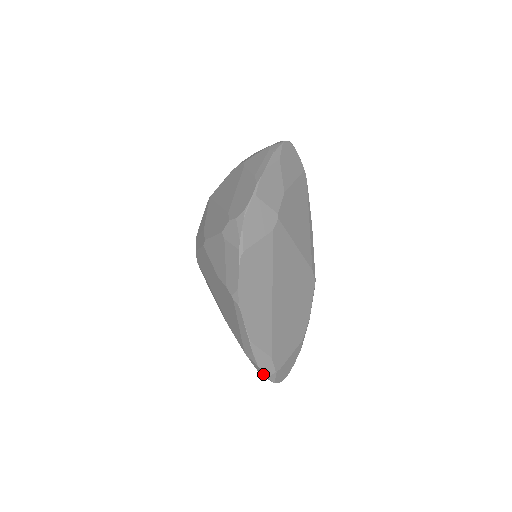
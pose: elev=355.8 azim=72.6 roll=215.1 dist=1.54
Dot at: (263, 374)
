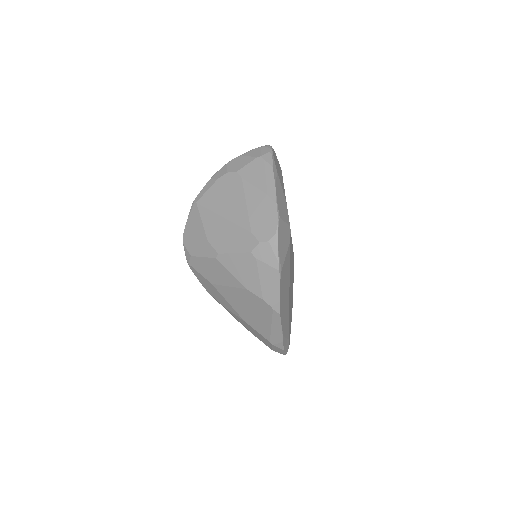
Dot at: (282, 353)
